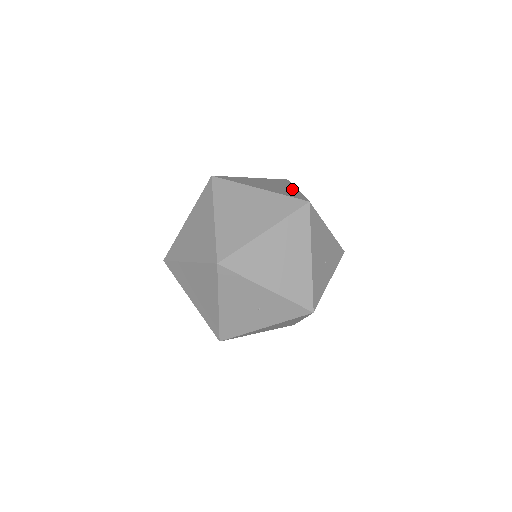
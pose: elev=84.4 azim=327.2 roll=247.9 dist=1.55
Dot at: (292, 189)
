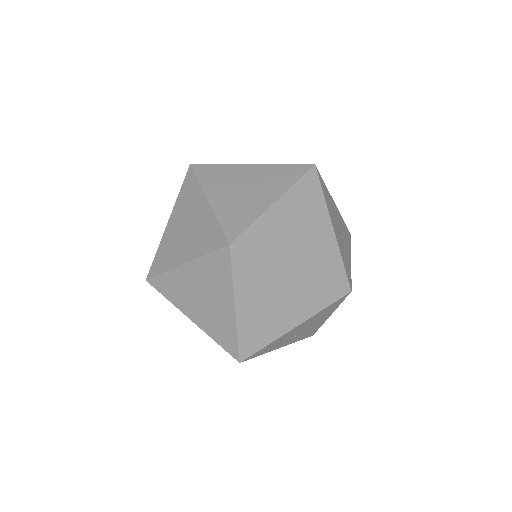
Dot at: (349, 255)
